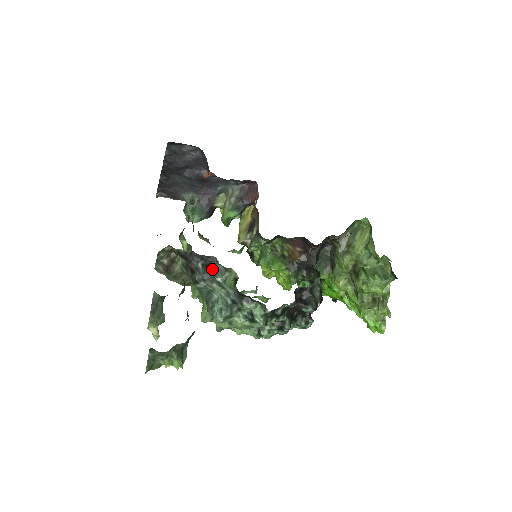
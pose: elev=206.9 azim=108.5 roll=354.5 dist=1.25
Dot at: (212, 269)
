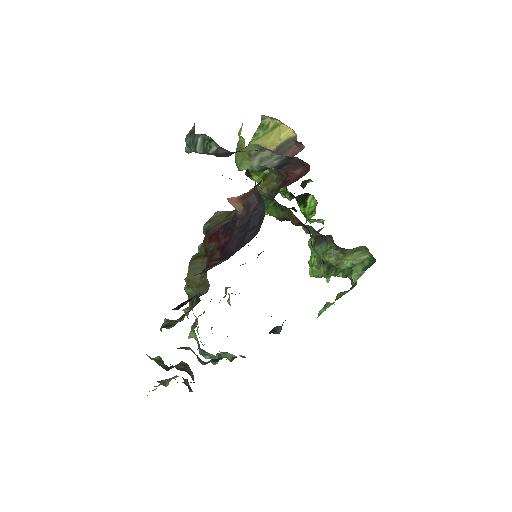
Dot at: occluded
